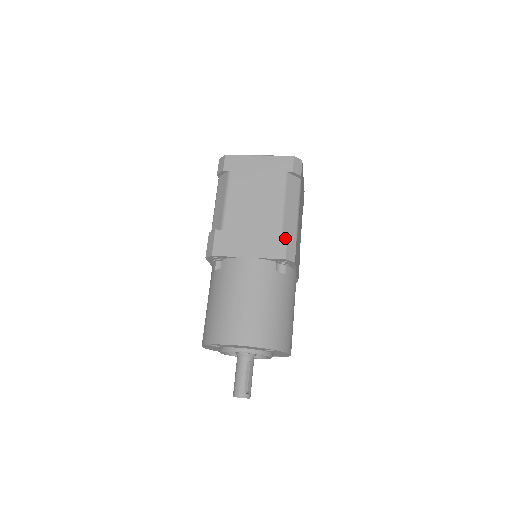
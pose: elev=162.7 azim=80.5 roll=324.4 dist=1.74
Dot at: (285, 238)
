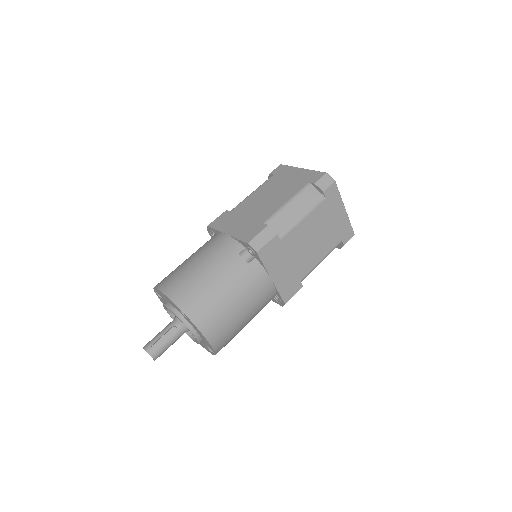
Dot at: (262, 228)
